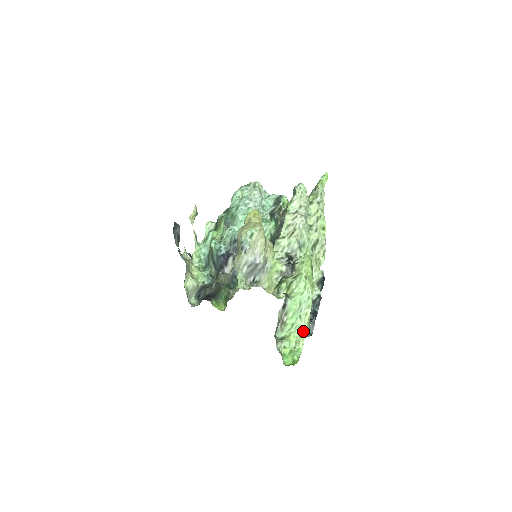
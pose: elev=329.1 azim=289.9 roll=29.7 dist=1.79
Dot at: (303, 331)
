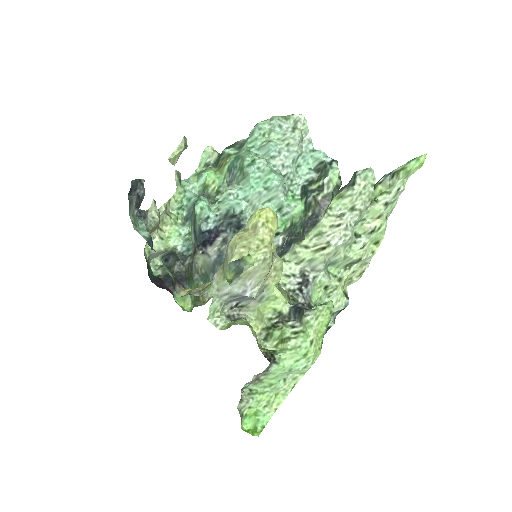
Dot at: (283, 394)
